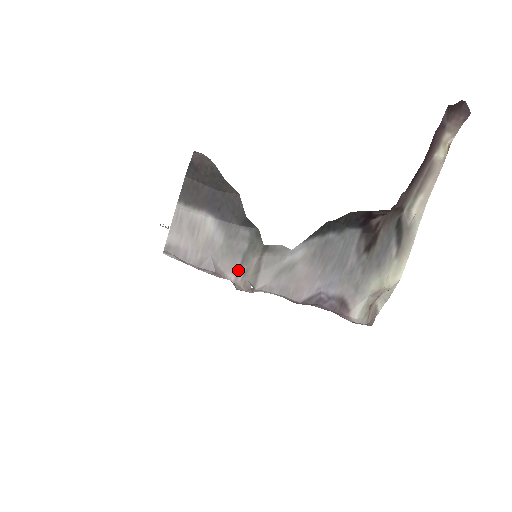
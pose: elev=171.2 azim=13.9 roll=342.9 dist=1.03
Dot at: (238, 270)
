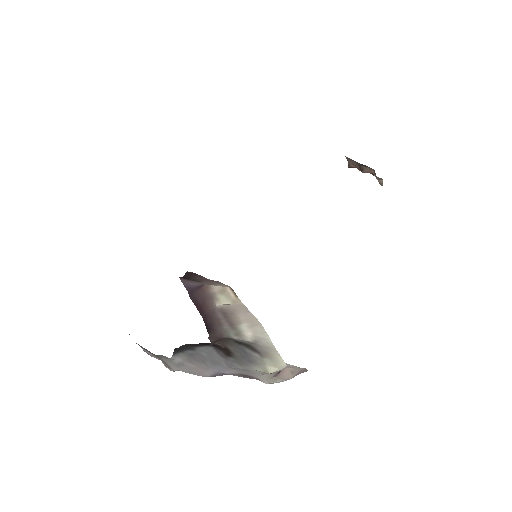
Dot at: occluded
